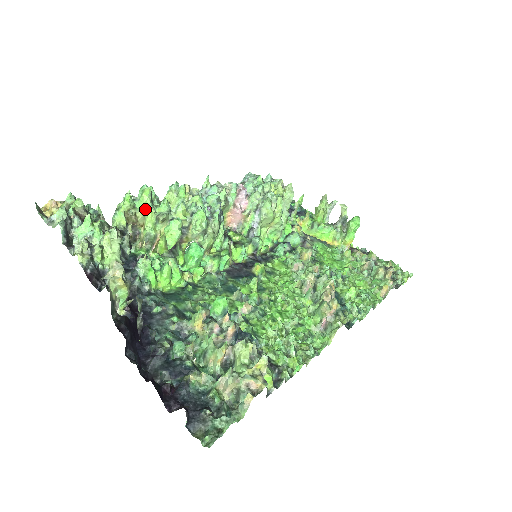
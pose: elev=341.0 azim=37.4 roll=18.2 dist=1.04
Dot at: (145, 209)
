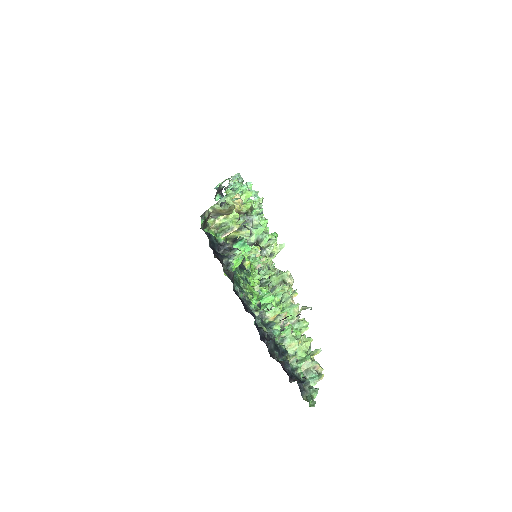
Dot at: occluded
